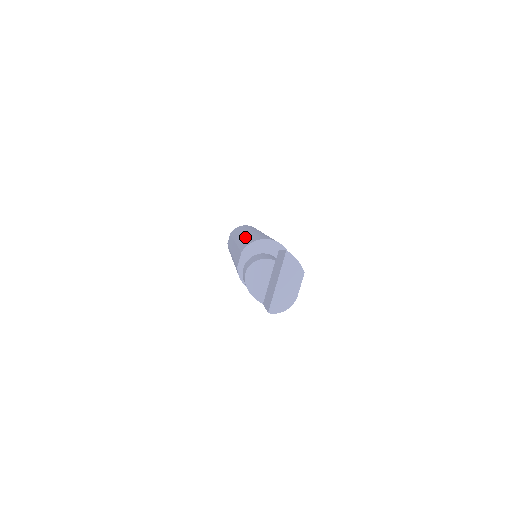
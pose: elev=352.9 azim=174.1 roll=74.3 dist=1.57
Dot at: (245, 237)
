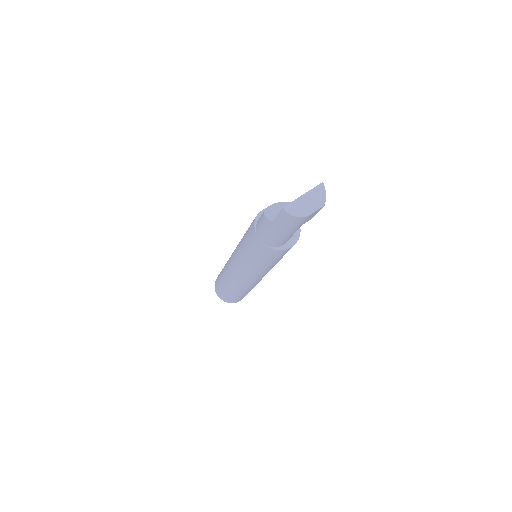
Dot at: occluded
